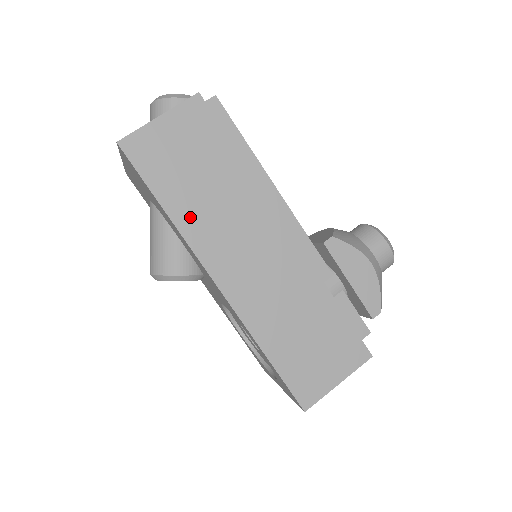
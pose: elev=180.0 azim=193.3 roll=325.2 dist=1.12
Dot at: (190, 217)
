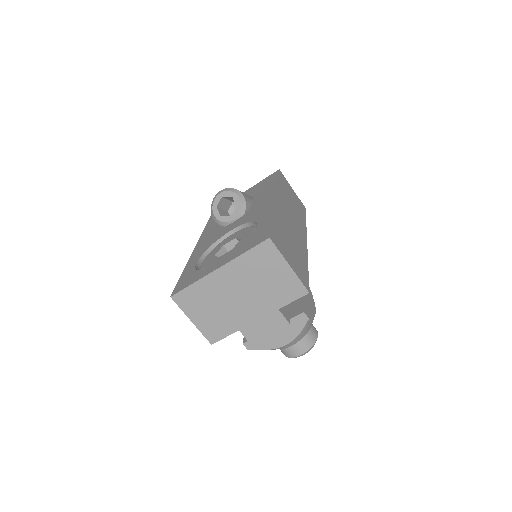
Dot at: (283, 192)
